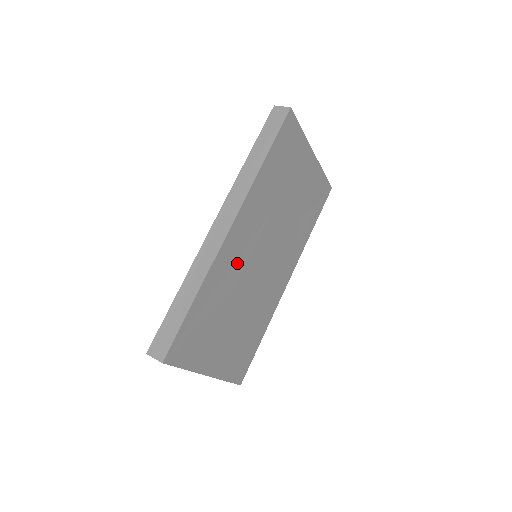
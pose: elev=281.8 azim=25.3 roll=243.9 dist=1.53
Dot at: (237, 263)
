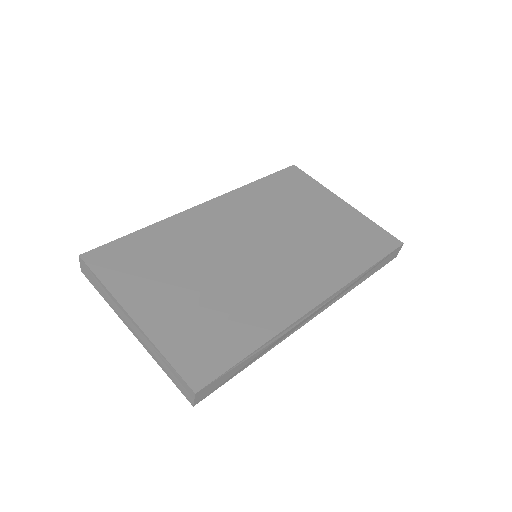
Dot at: (211, 232)
